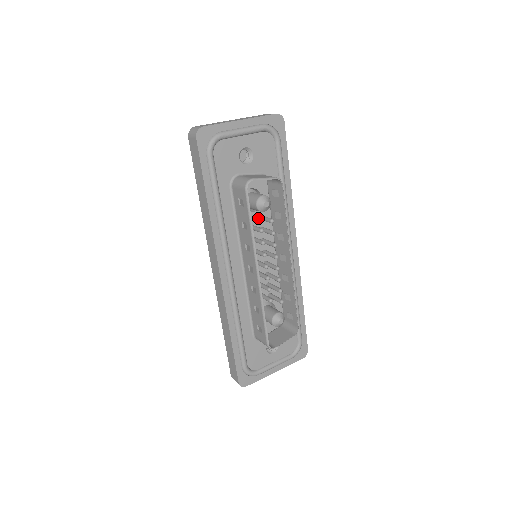
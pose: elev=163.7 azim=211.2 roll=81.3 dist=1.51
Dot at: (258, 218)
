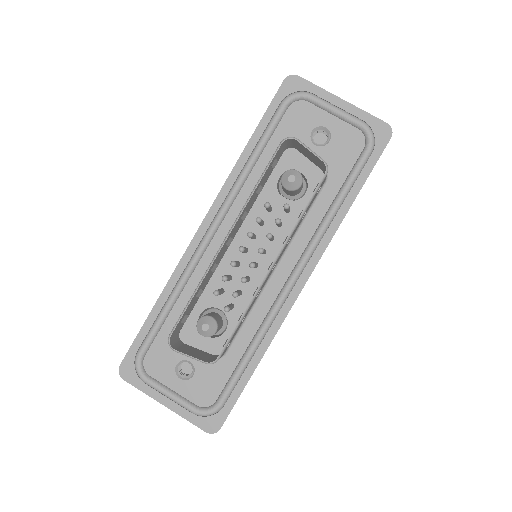
Dot at: occluded
